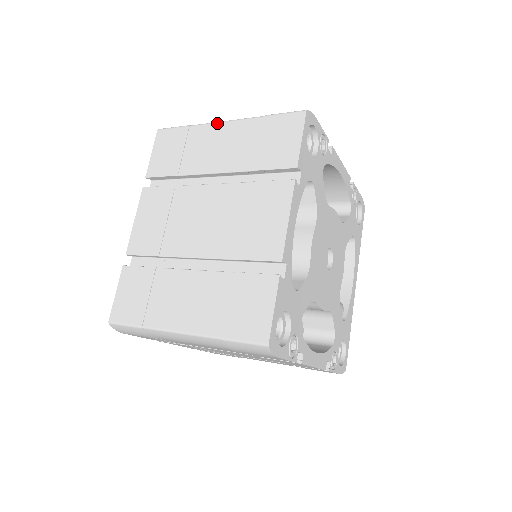
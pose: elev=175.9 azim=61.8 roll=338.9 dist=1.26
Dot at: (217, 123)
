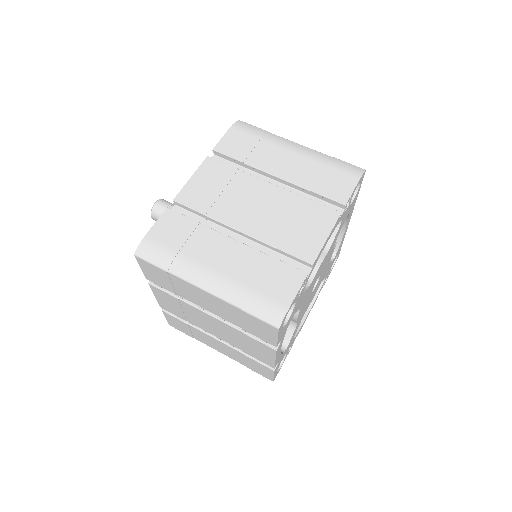
Dot at: (195, 287)
